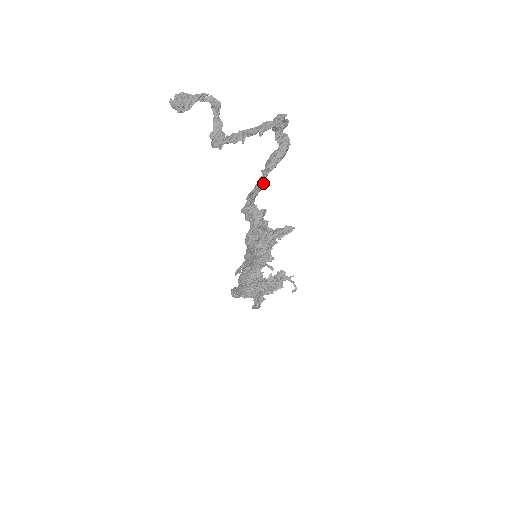
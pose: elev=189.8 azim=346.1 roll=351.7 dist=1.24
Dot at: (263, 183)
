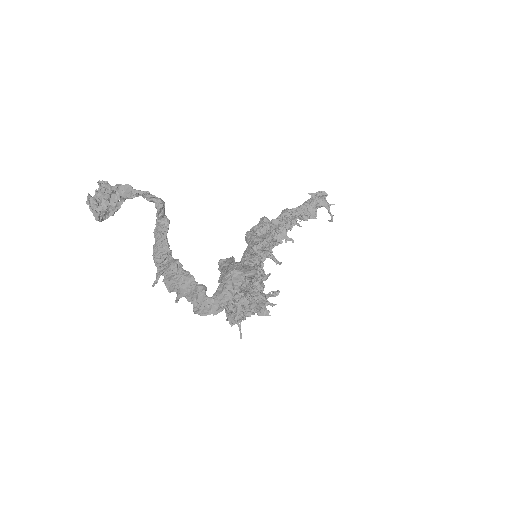
Dot at: occluded
